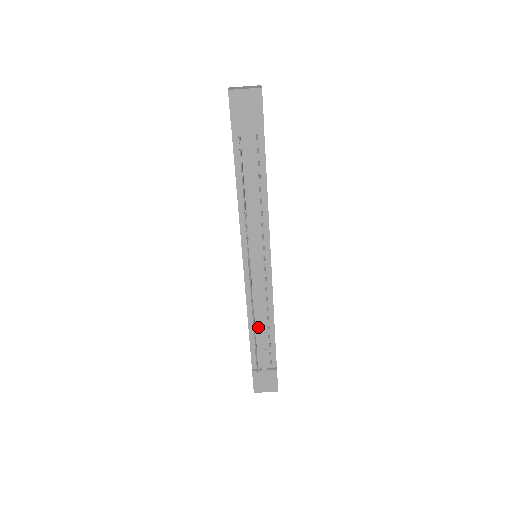
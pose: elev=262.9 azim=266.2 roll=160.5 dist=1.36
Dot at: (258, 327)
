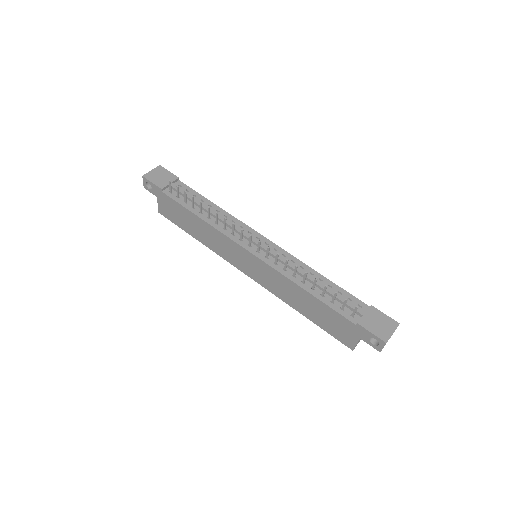
Dot at: occluded
